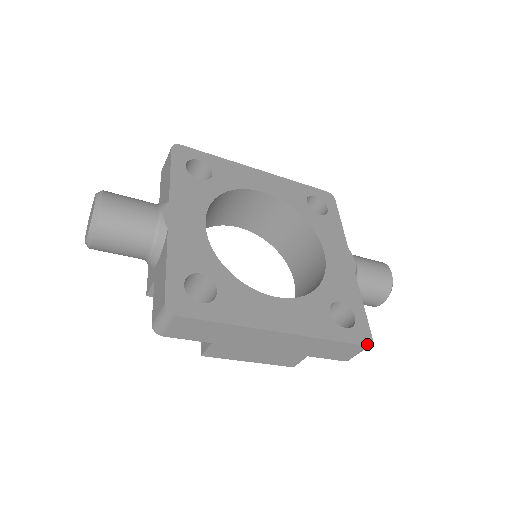
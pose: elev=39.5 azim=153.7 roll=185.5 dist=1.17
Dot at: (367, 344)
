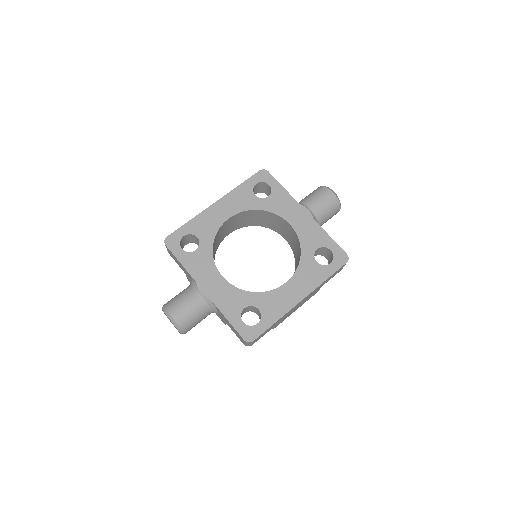
Dot at: (346, 261)
